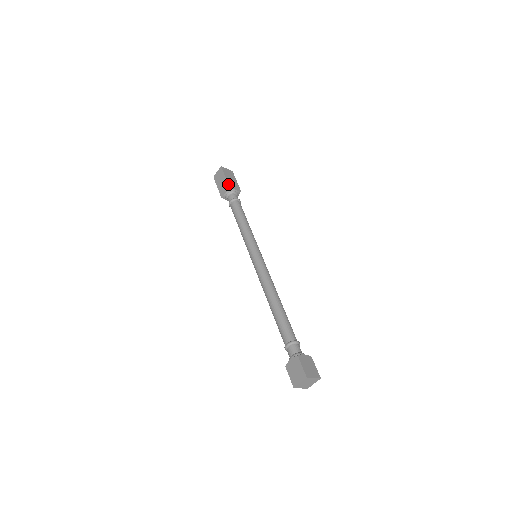
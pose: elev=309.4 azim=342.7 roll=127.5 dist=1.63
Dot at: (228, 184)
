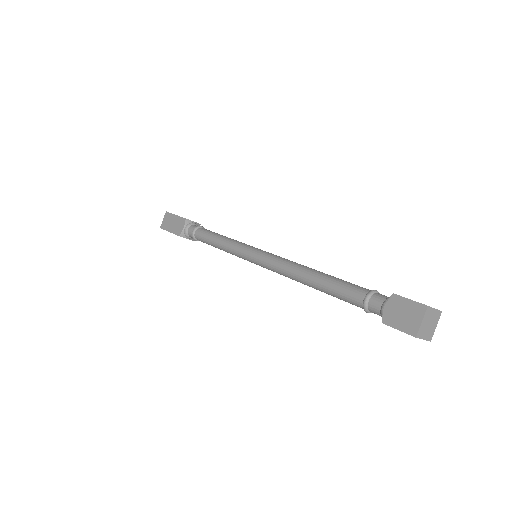
Dot at: occluded
